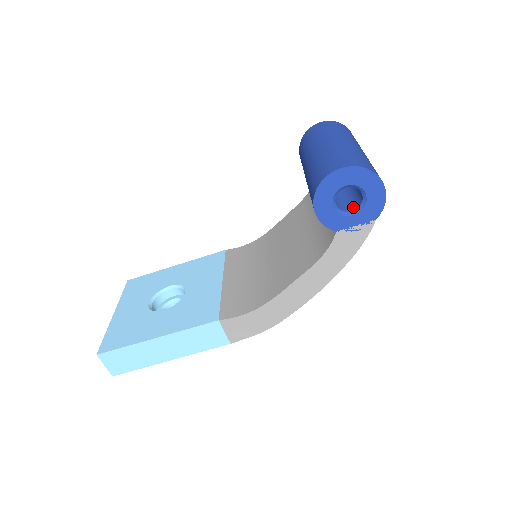
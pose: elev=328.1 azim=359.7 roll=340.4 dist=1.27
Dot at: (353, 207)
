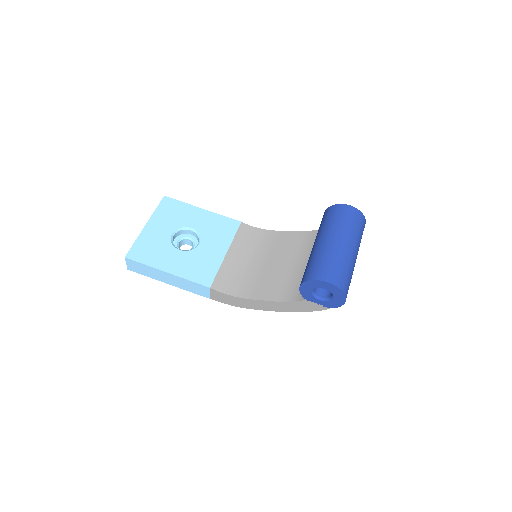
Dot at: (323, 294)
